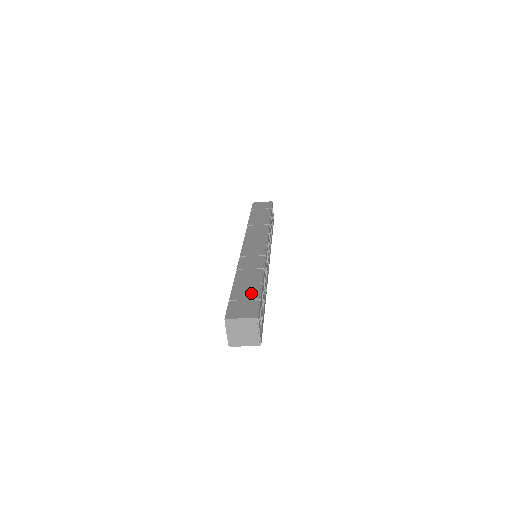
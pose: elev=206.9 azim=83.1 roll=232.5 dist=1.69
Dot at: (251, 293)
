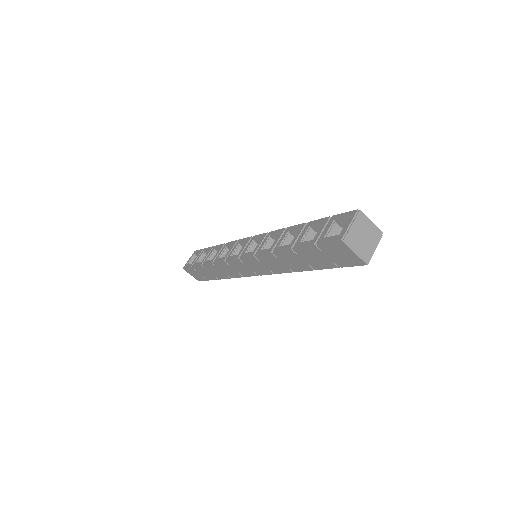
Dot at: occluded
